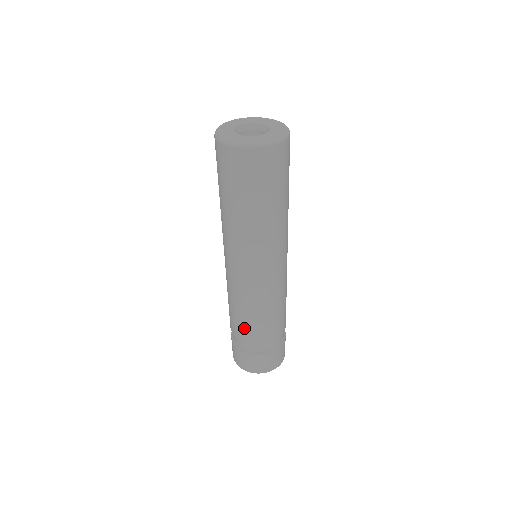
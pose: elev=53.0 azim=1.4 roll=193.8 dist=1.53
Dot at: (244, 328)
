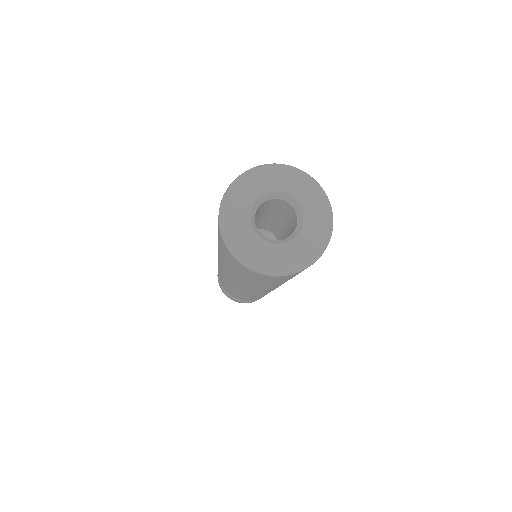
Dot at: occluded
